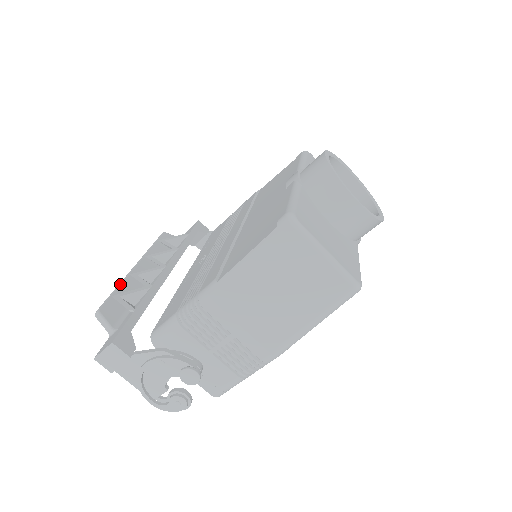
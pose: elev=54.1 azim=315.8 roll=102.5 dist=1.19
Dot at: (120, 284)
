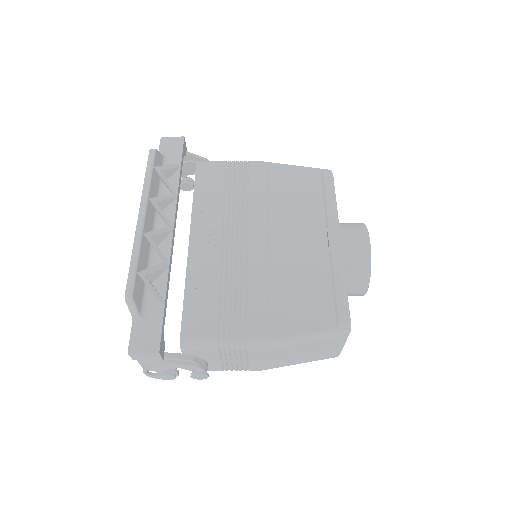
Dot at: (140, 251)
